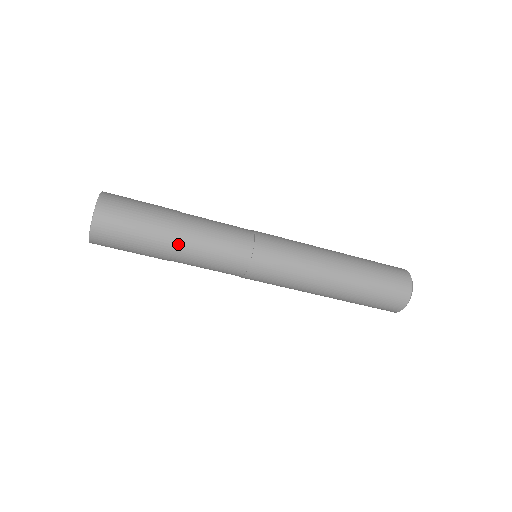
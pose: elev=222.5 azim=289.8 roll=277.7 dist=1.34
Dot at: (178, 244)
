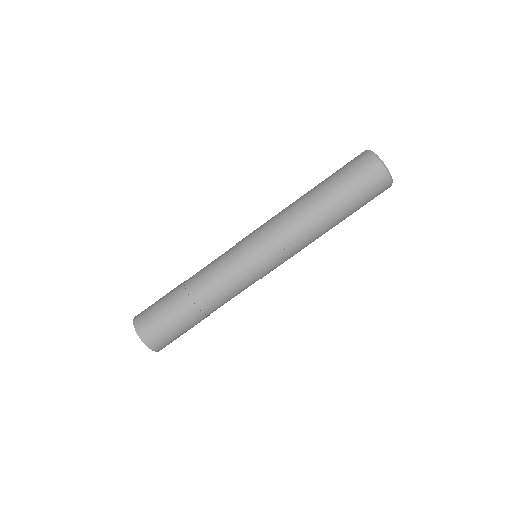
Dot at: (187, 281)
